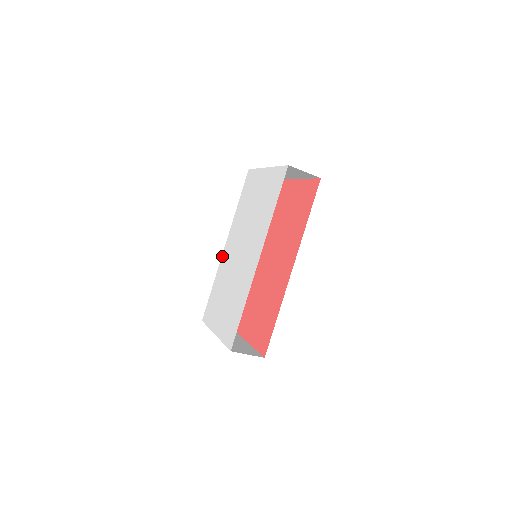
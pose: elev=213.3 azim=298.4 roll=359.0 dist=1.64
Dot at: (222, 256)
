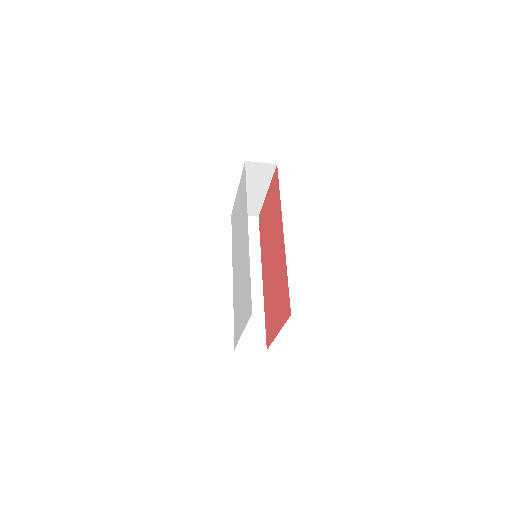
Dot at: (233, 285)
